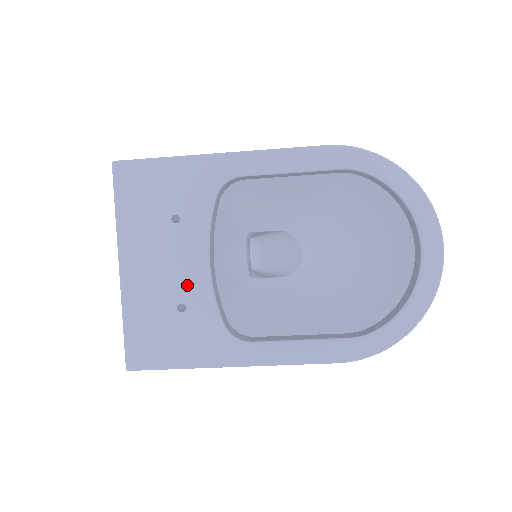
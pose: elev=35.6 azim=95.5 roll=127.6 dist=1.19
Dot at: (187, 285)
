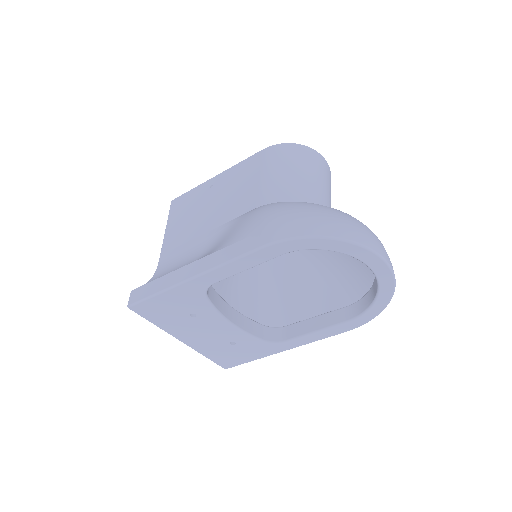
Dot at: (227, 335)
